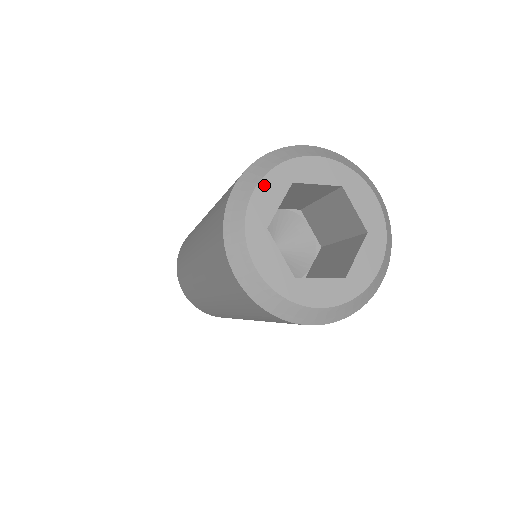
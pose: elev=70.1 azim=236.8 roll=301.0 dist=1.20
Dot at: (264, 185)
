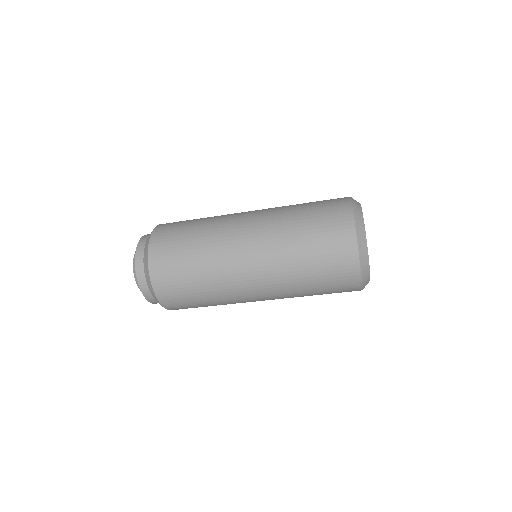
Dot at: occluded
